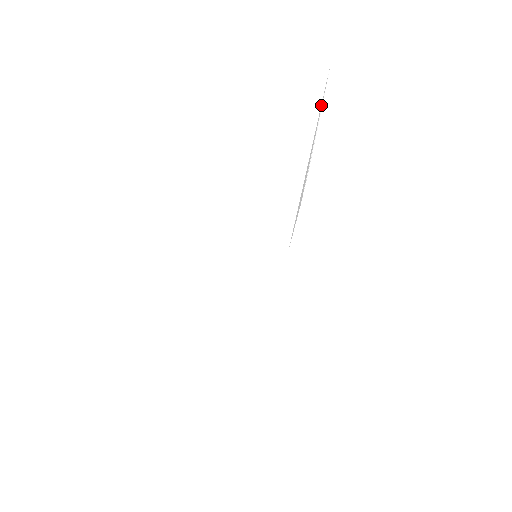
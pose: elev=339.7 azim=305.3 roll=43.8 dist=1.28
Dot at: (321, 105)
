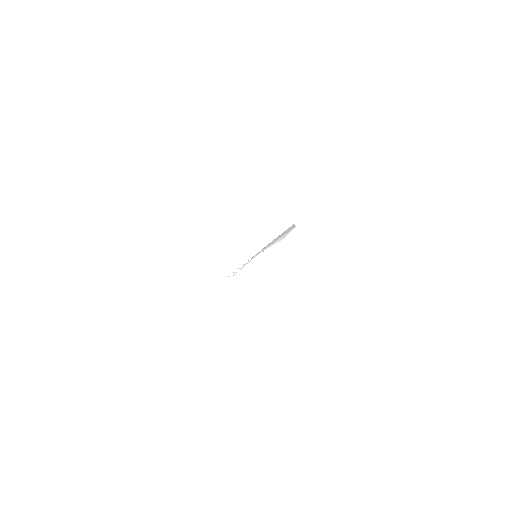
Dot at: (262, 250)
